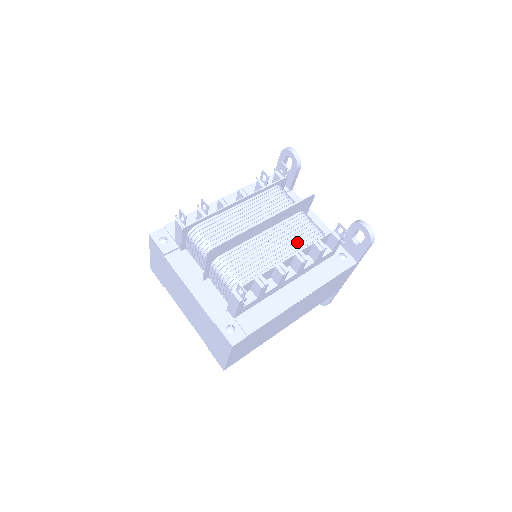
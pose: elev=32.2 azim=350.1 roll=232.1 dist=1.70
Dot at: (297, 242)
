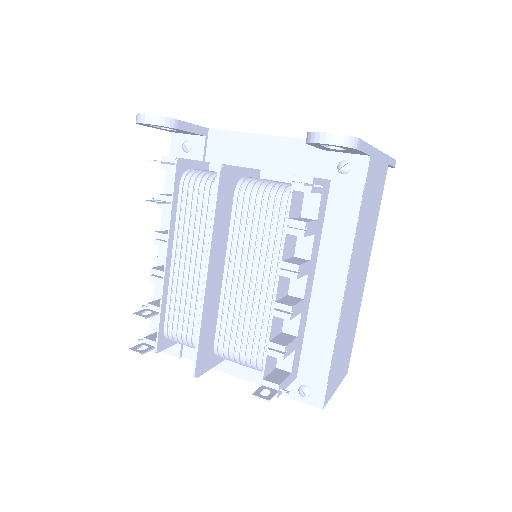
Dot at: (268, 245)
